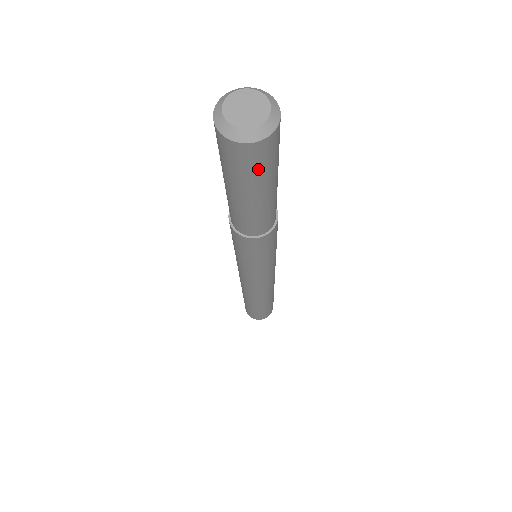
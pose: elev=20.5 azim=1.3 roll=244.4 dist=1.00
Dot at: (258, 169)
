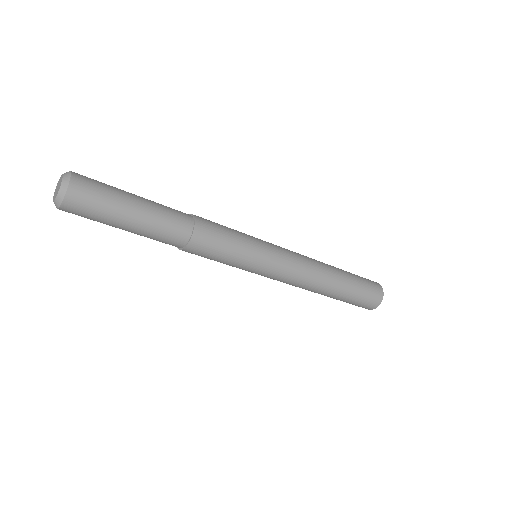
Dot at: (88, 218)
